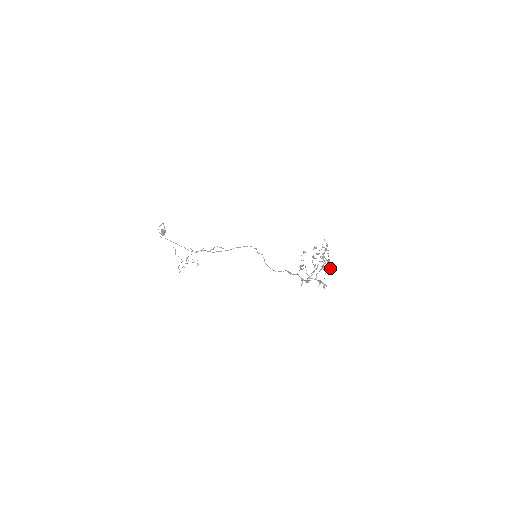
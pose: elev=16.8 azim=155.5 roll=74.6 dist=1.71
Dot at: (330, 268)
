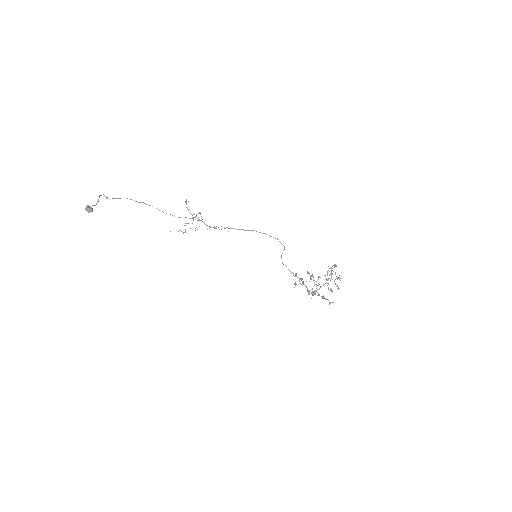
Dot at: (332, 290)
